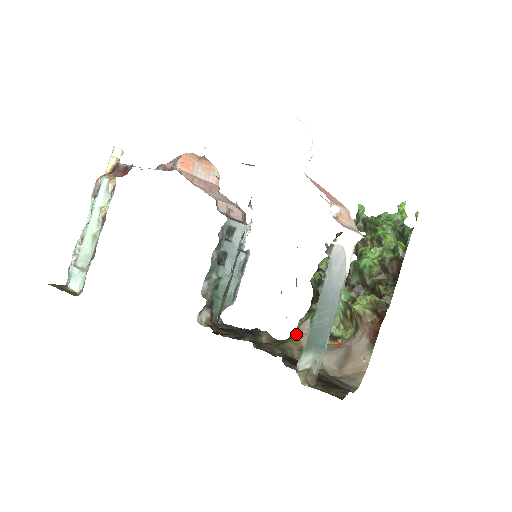
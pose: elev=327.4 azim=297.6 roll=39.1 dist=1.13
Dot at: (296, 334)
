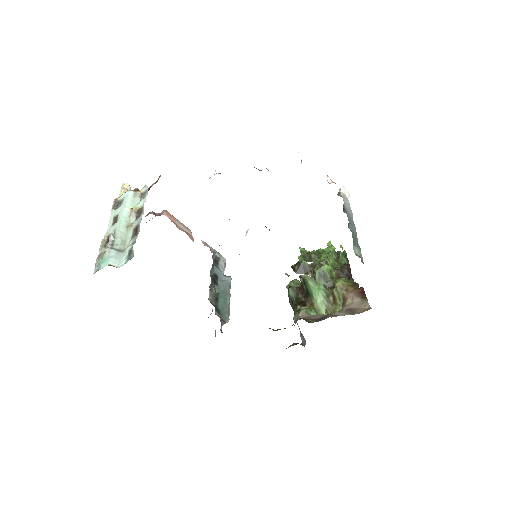
Dot at: (299, 319)
